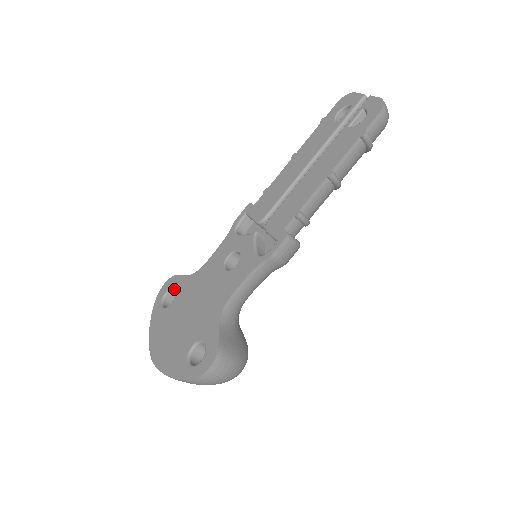
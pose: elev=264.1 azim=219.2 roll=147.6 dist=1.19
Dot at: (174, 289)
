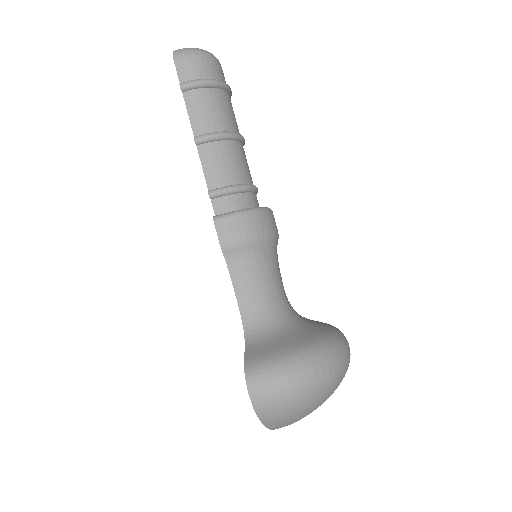
Dot at: occluded
